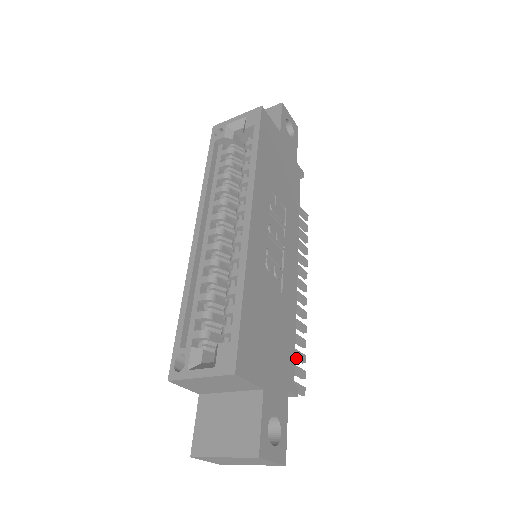
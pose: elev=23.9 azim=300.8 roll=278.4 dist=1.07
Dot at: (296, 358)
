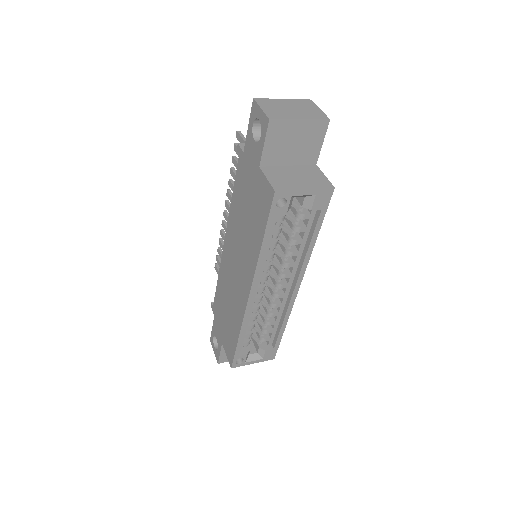
Dot at: occluded
